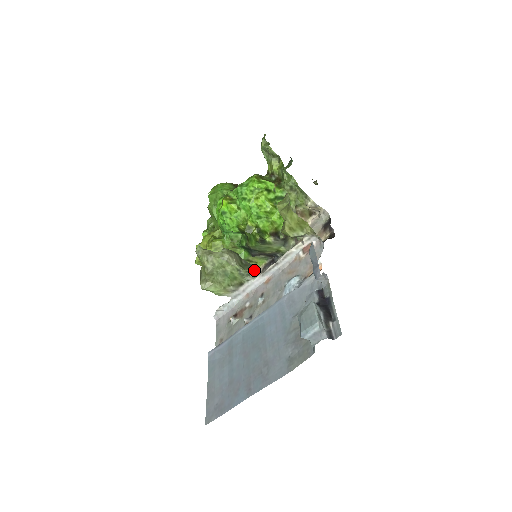
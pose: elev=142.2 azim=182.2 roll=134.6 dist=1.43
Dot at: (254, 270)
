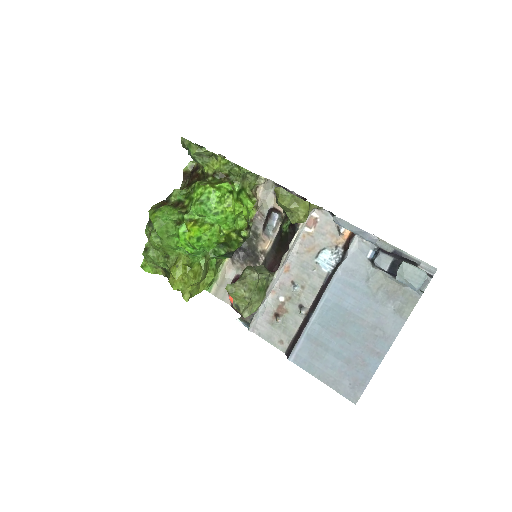
Dot at: (266, 269)
